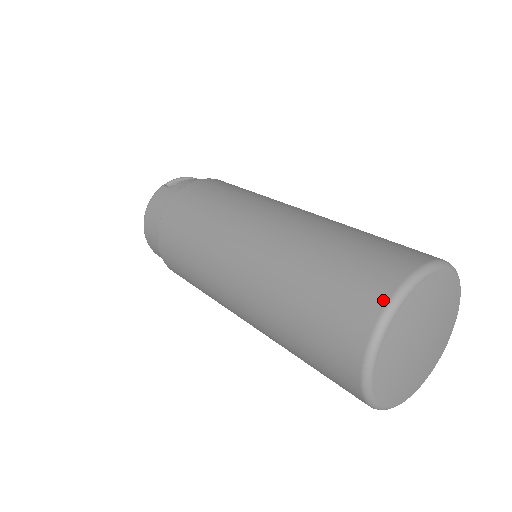
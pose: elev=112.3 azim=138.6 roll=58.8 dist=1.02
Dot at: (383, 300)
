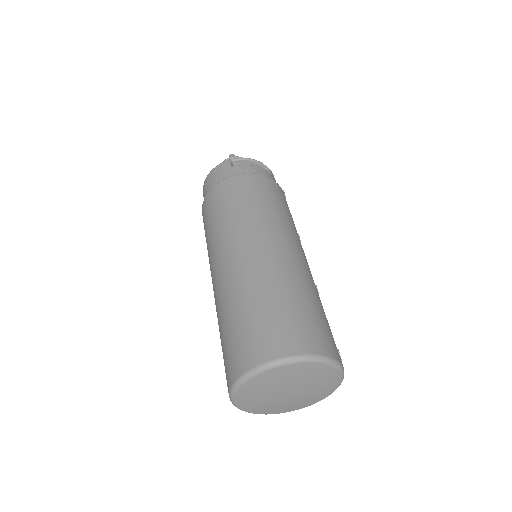
Dot at: (258, 361)
